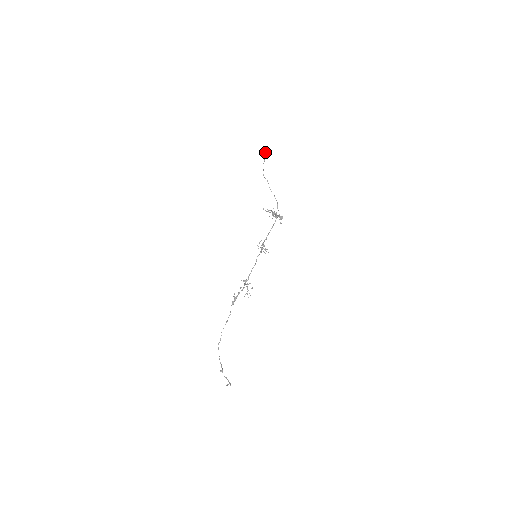
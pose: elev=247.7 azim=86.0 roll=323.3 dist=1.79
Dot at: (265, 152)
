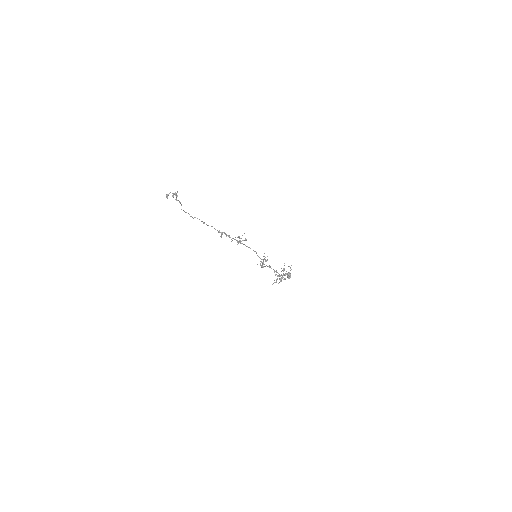
Dot at: (289, 273)
